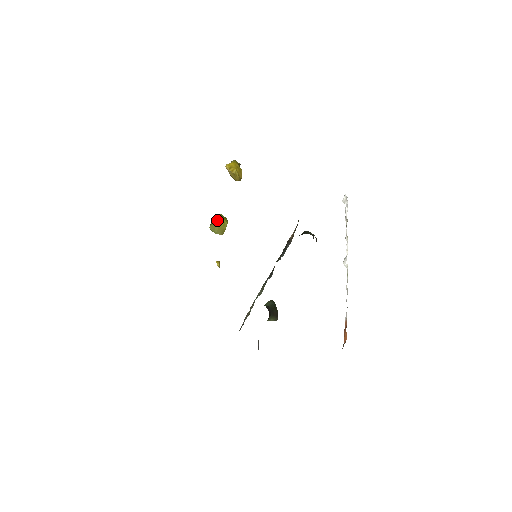
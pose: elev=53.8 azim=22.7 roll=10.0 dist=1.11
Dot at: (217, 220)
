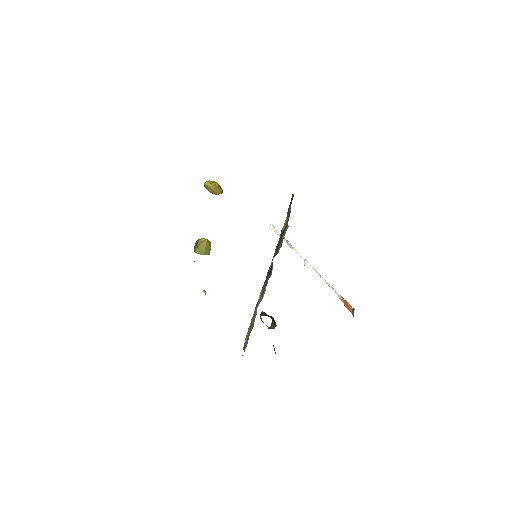
Dot at: (203, 241)
